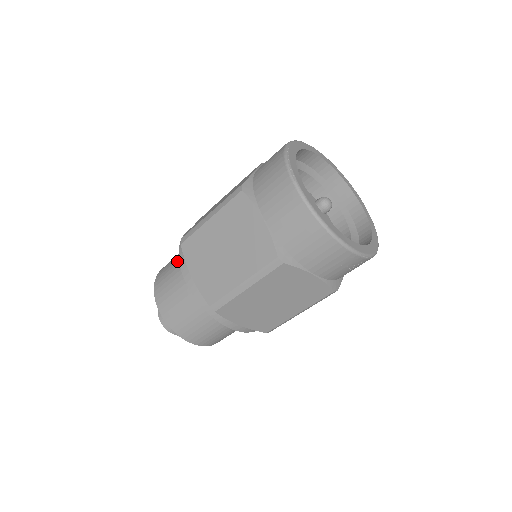
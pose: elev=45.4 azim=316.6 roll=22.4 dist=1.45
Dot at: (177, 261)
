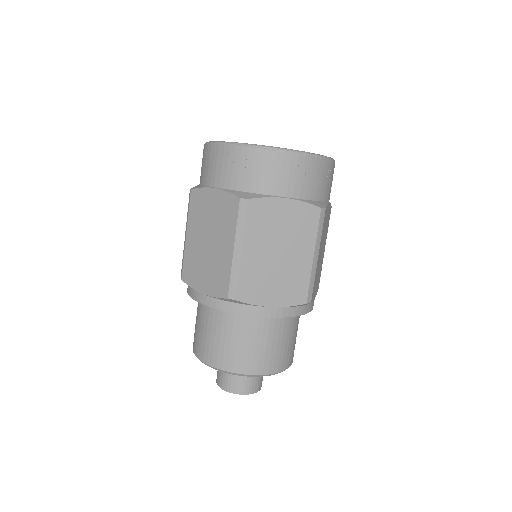
Dot at: occluded
